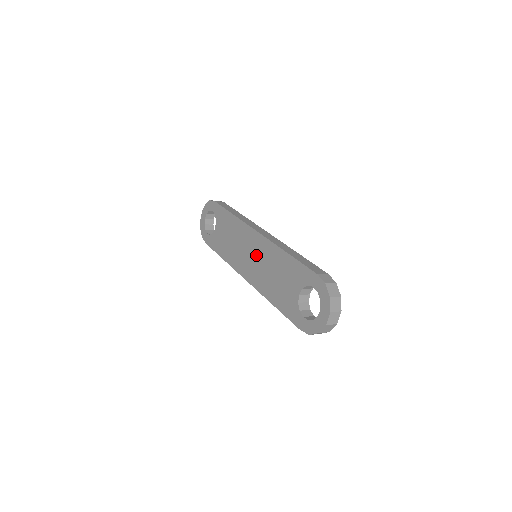
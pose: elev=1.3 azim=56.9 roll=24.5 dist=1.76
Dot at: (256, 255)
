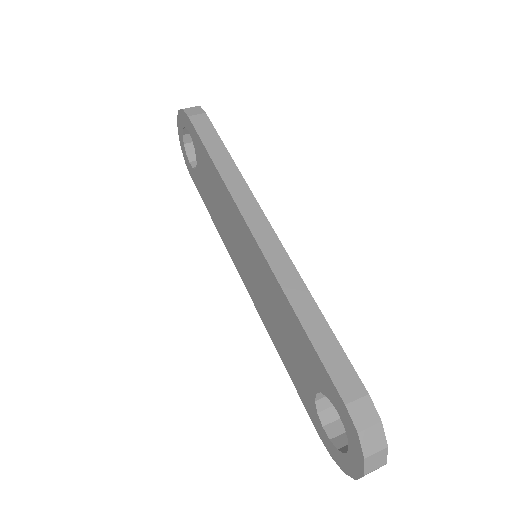
Dot at: (253, 266)
